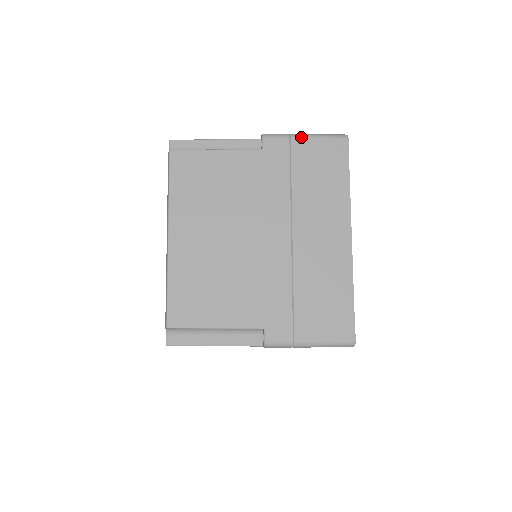
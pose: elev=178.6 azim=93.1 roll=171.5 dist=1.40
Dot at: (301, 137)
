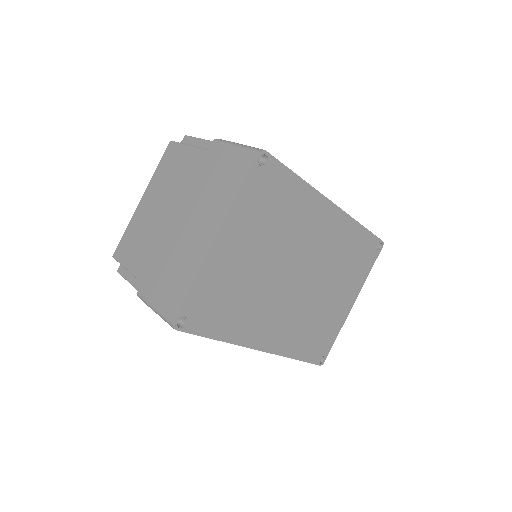
Dot at: (232, 145)
